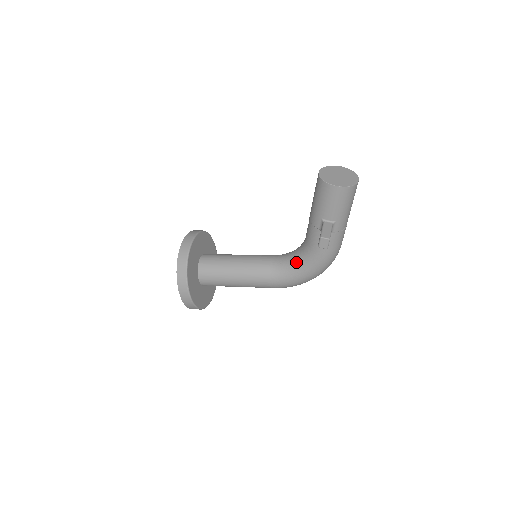
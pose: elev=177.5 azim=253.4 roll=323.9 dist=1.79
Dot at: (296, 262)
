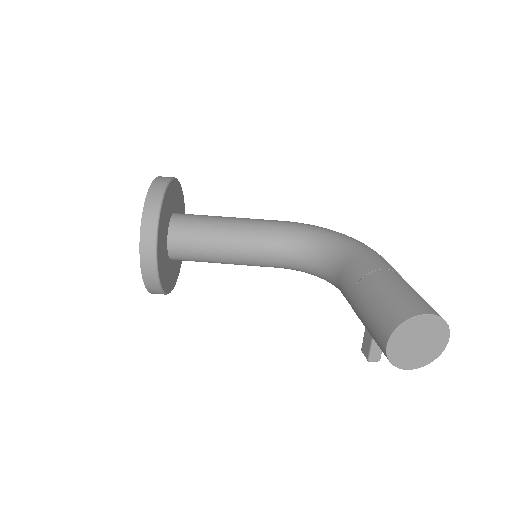
Dot at: (318, 276)
